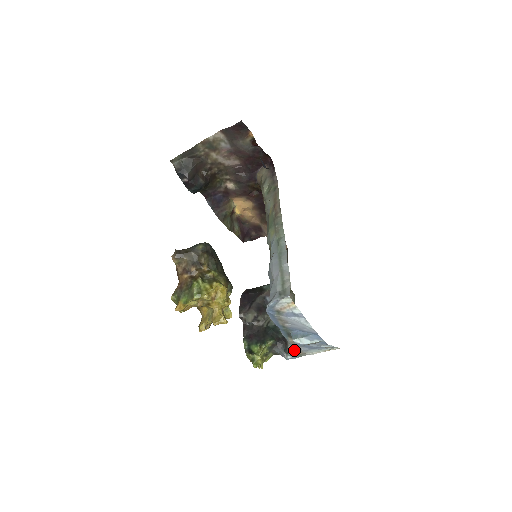
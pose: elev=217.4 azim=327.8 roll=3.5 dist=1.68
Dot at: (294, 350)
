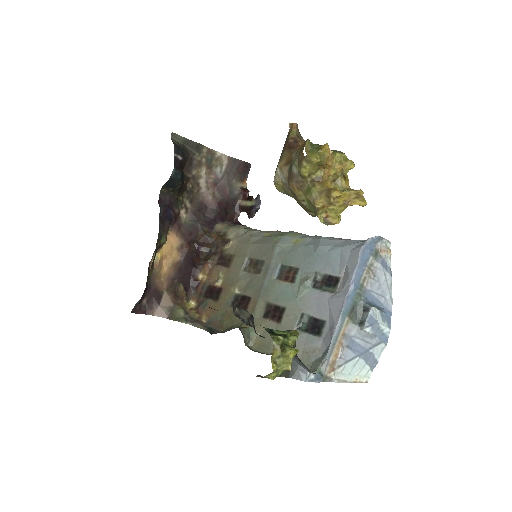
Dot at: (327, 360)
